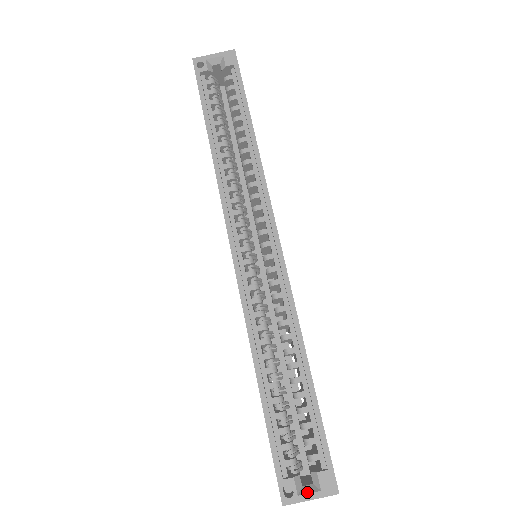
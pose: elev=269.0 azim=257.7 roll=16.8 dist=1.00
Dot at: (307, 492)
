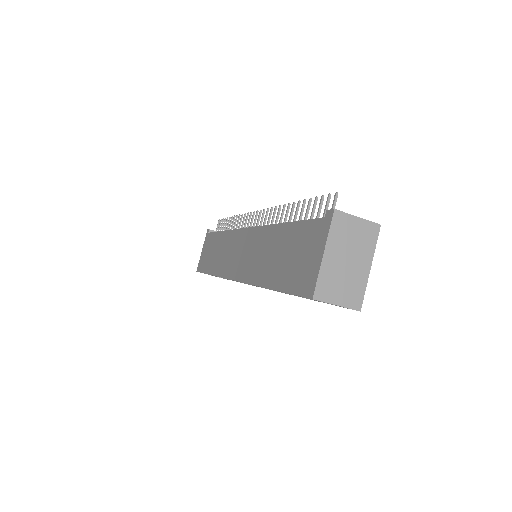
Dot at: occluded
